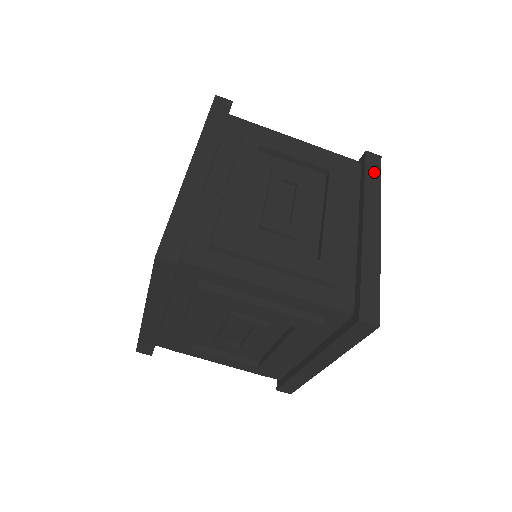
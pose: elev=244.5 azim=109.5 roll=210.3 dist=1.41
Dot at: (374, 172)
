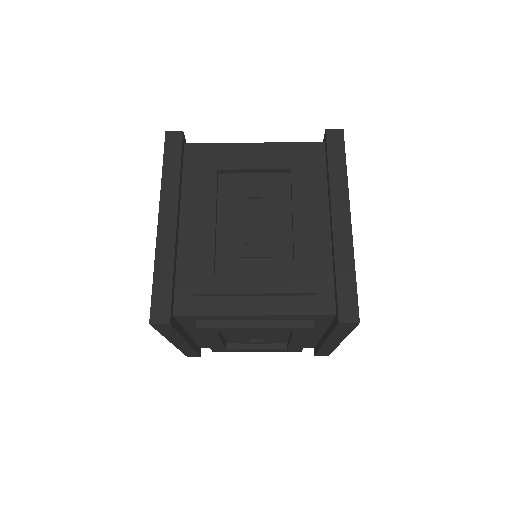
Dot at: (337, 152)
